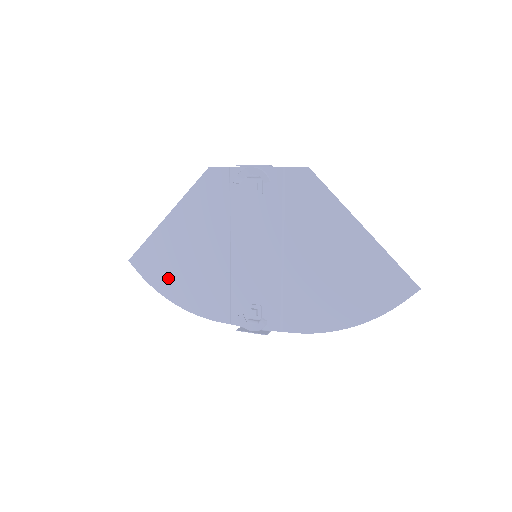
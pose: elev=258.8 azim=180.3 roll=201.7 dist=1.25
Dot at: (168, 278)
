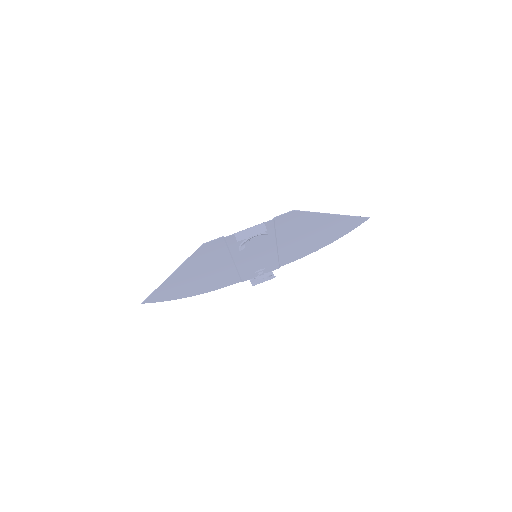
Dot at: (183, 292)
